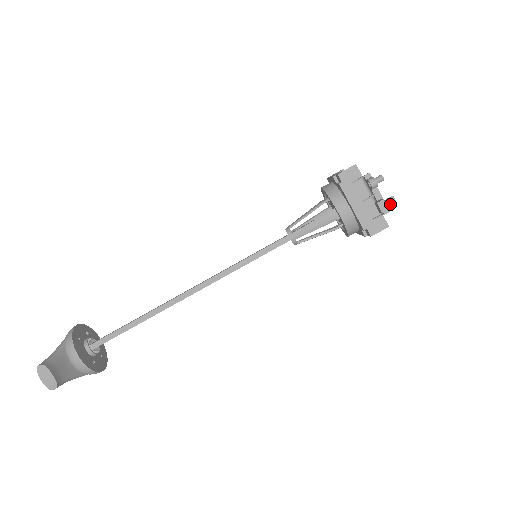
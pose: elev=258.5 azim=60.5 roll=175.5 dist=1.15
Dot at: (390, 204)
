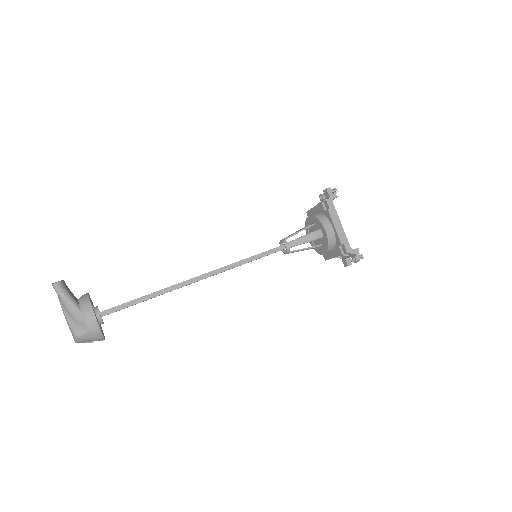
Dot at: (332, 189)
